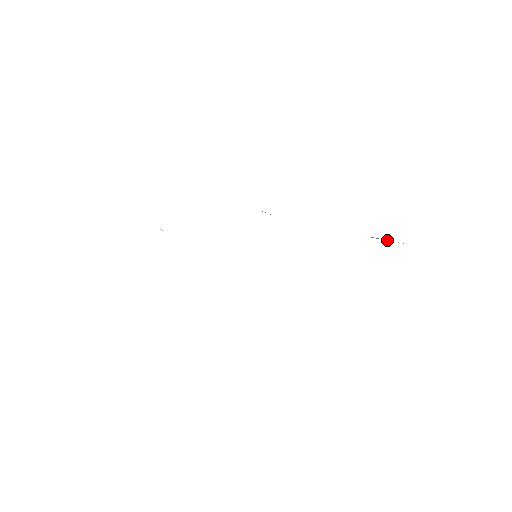
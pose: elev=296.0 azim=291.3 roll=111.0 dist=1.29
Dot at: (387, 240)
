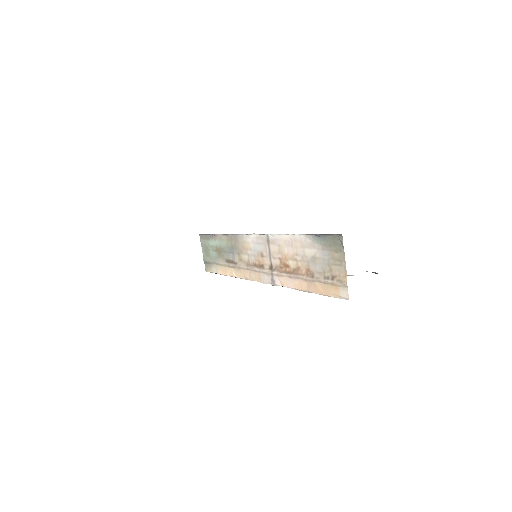
Dot at: (347, 275)
